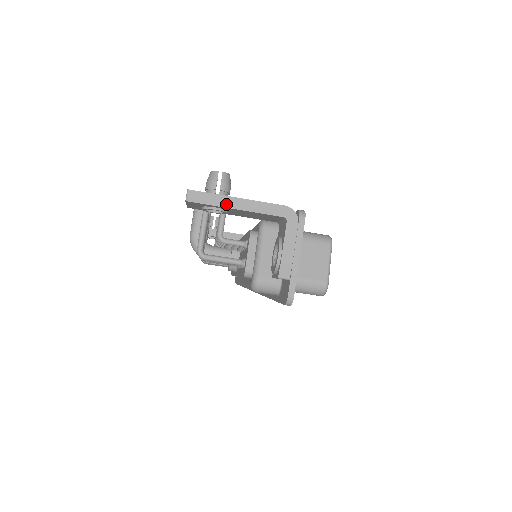
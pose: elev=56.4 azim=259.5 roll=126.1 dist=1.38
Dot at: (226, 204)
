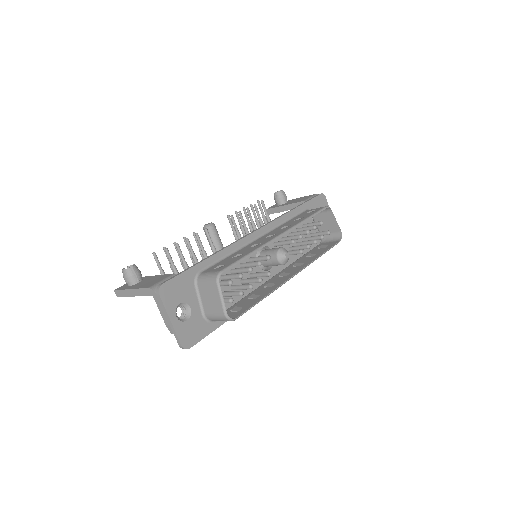
Dot at: (129, 294)
